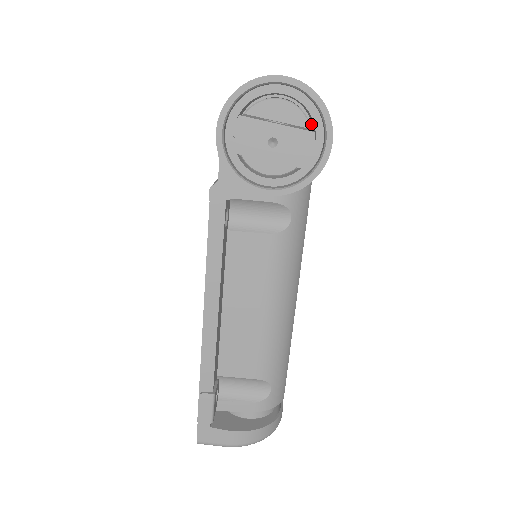
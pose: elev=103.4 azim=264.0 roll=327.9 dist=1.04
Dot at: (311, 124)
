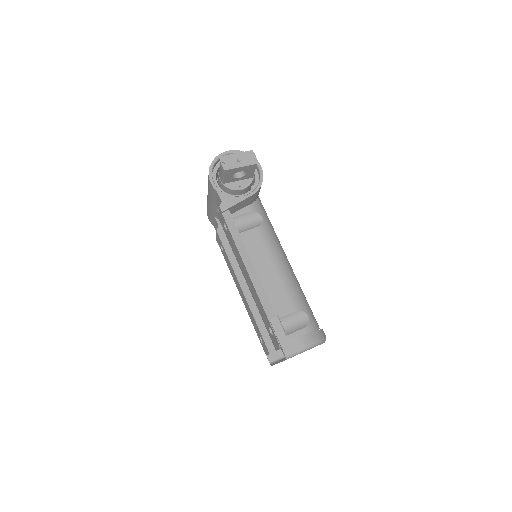
Dot at: occluded
